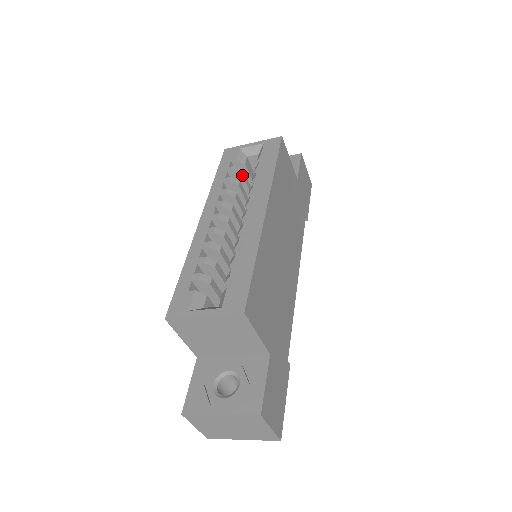
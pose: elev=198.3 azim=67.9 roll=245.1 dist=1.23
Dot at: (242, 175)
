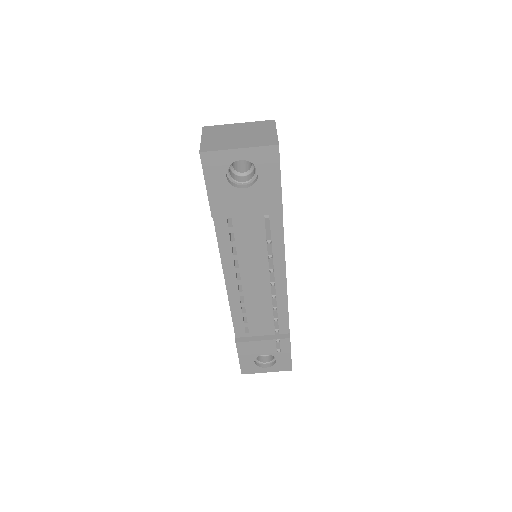
Dot at: occluded
